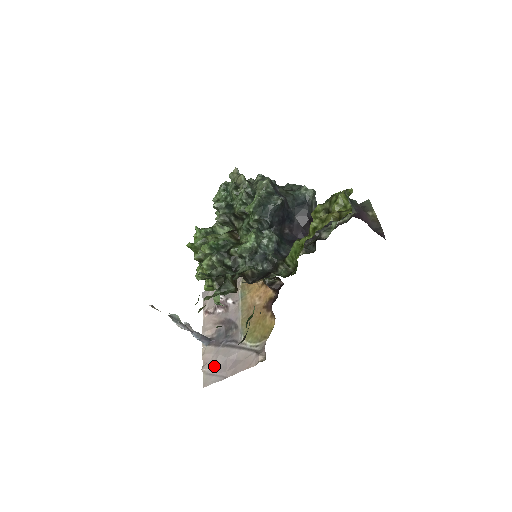
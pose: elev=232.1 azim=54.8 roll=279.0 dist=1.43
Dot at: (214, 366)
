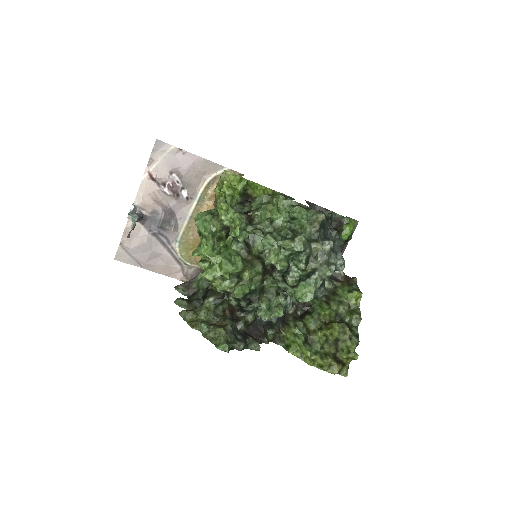
Dot at: (135, 248)
